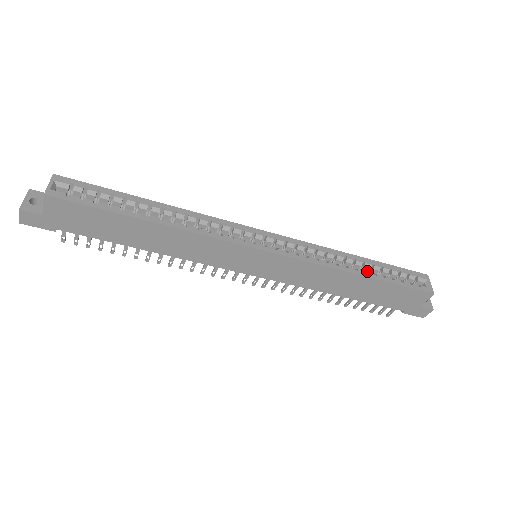
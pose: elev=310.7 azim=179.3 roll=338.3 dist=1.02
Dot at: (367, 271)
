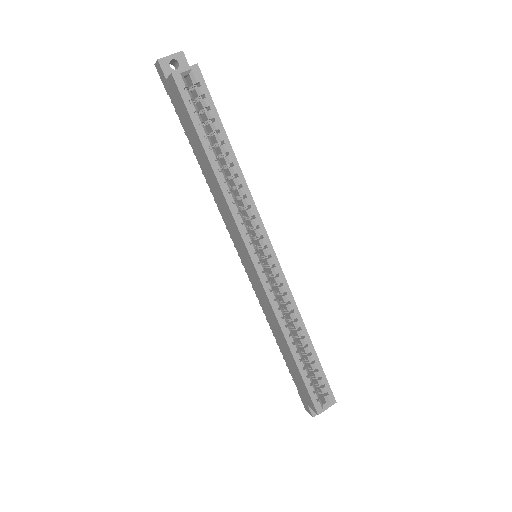
Dot at: (304, 351)
